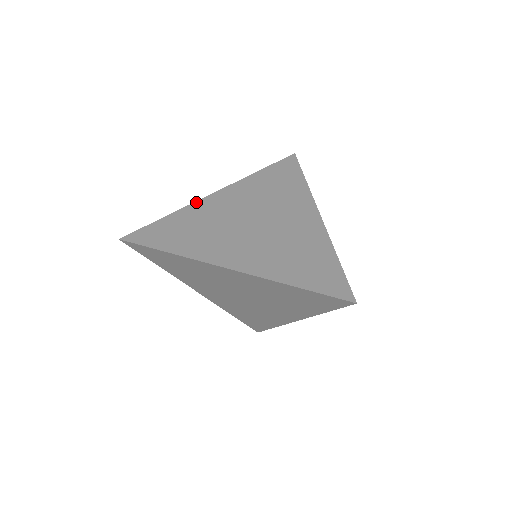
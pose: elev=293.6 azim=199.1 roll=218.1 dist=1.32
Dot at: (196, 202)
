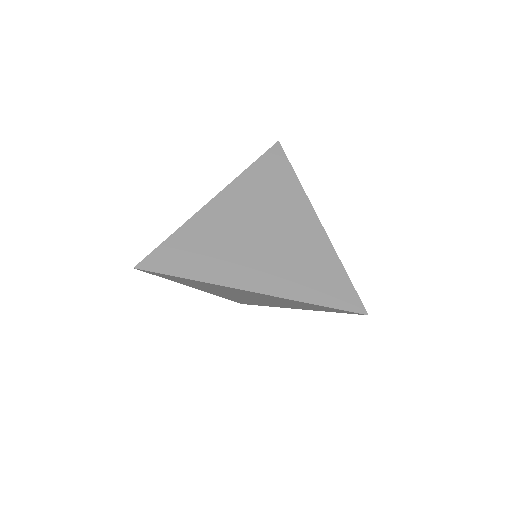
Dot at: (198, 213)
